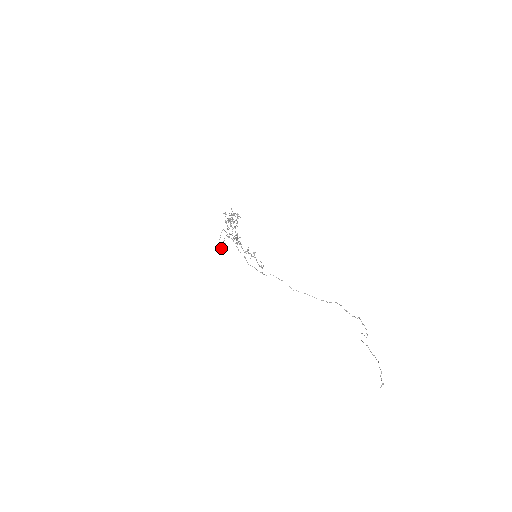
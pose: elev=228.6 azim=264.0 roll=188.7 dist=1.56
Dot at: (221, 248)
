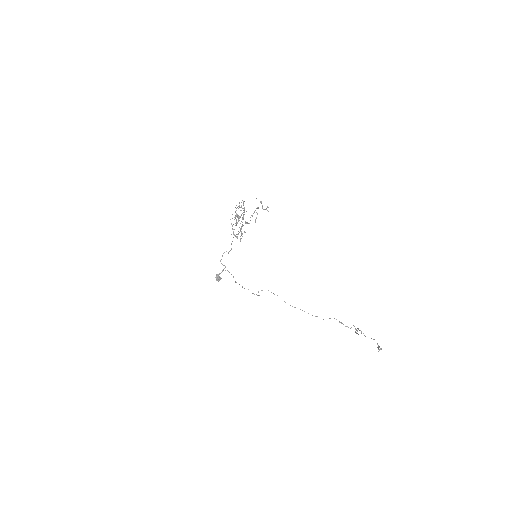
Dot at: (219, 278)
